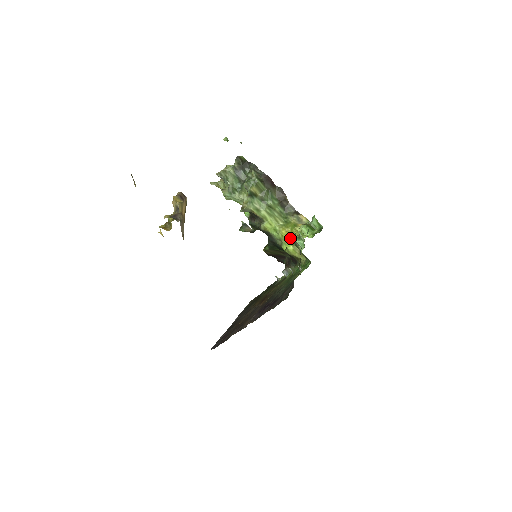
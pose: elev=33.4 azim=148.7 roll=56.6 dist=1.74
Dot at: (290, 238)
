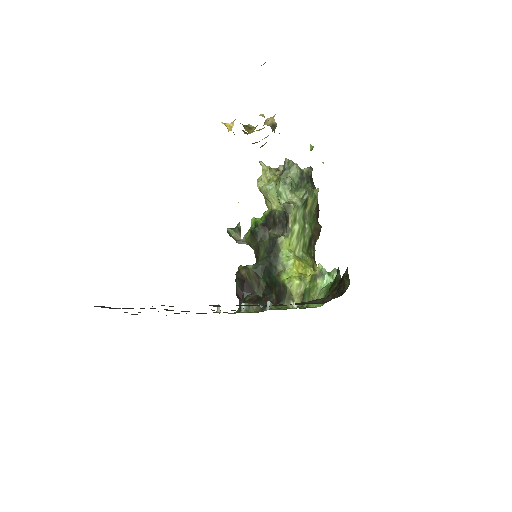
Dot at: (299, 272)
